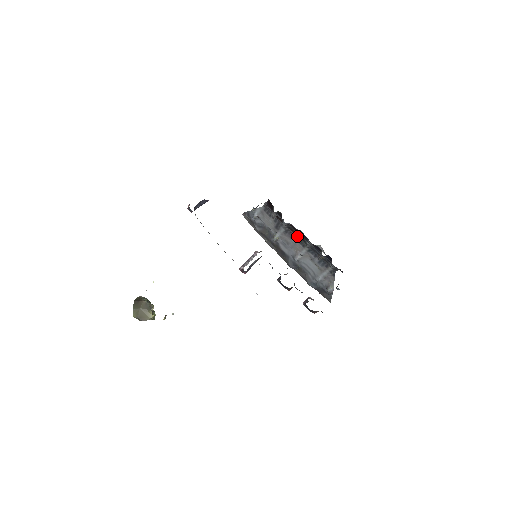
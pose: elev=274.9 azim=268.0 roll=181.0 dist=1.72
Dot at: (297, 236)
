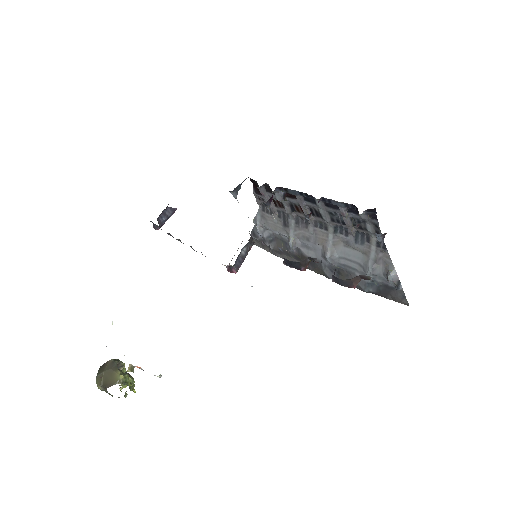
Dot at: (305, 210)
